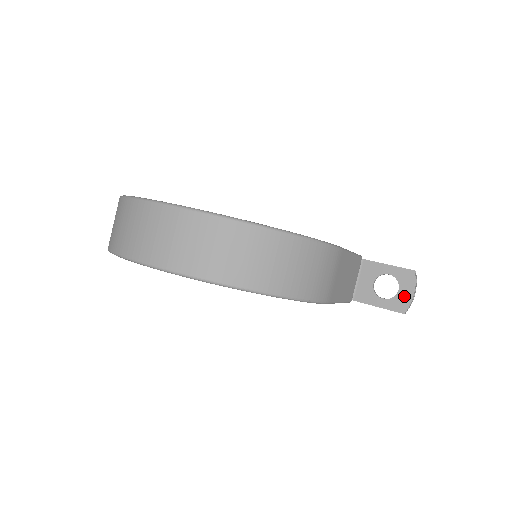
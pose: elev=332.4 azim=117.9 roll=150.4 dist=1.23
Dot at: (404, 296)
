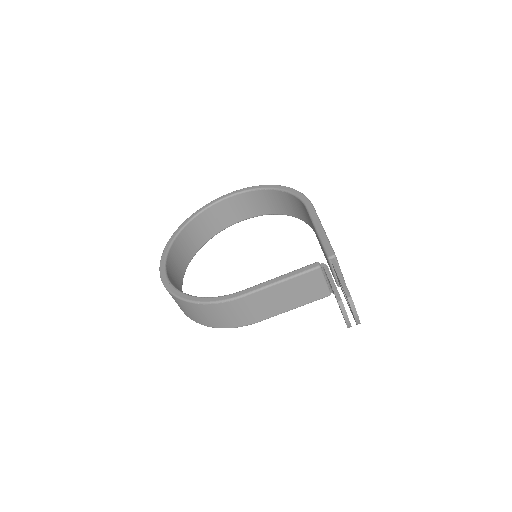
Dot at: occluded
